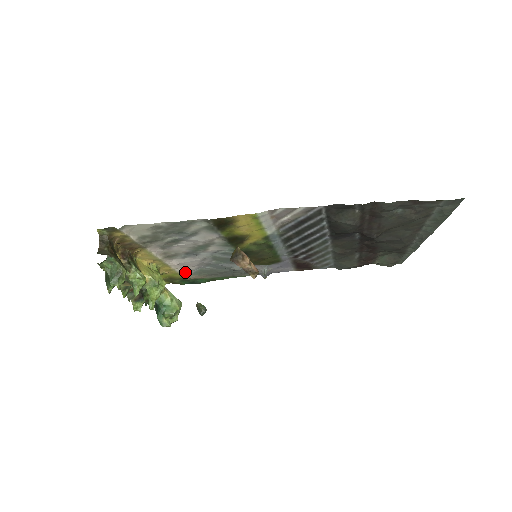
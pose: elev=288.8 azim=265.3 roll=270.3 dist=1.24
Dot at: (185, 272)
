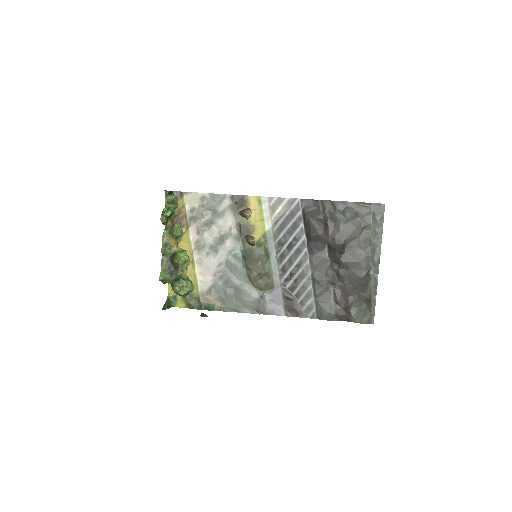
Dot at: (202, 285)
